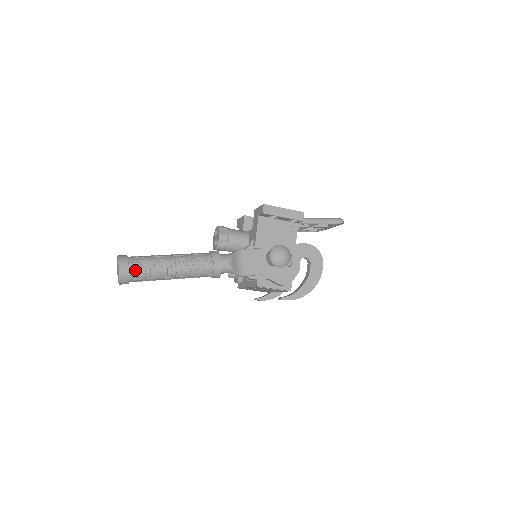
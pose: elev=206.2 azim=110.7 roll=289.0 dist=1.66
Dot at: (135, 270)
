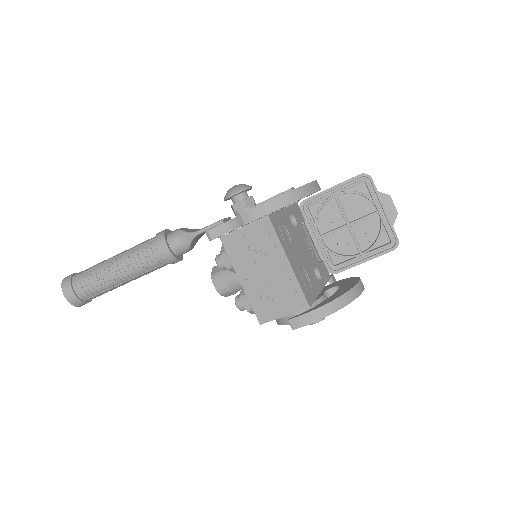
Dot at: (80, 273)
